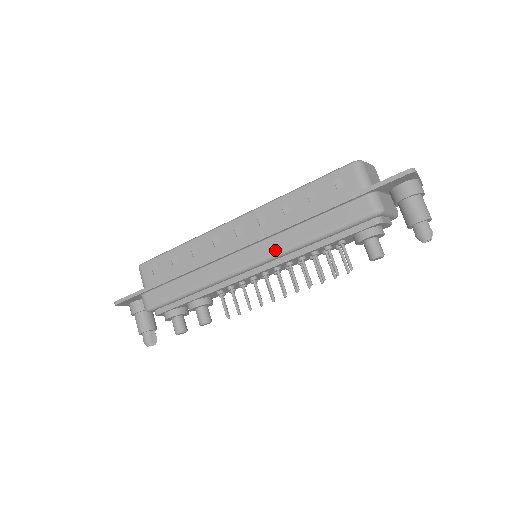
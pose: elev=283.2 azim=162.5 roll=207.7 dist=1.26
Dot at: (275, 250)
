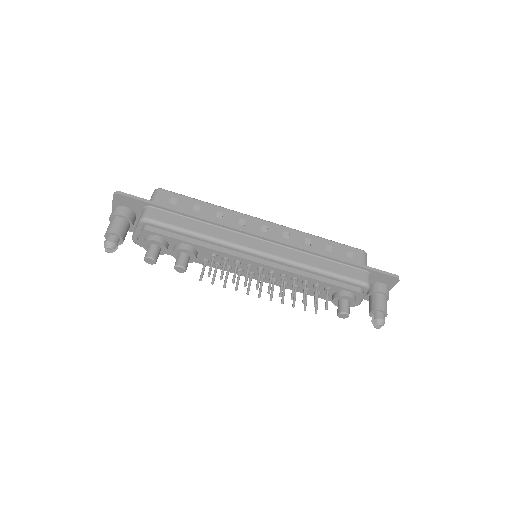
Dot at: (289, 257)
